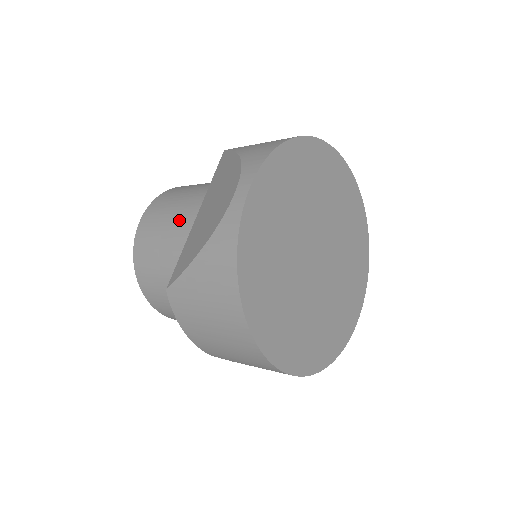
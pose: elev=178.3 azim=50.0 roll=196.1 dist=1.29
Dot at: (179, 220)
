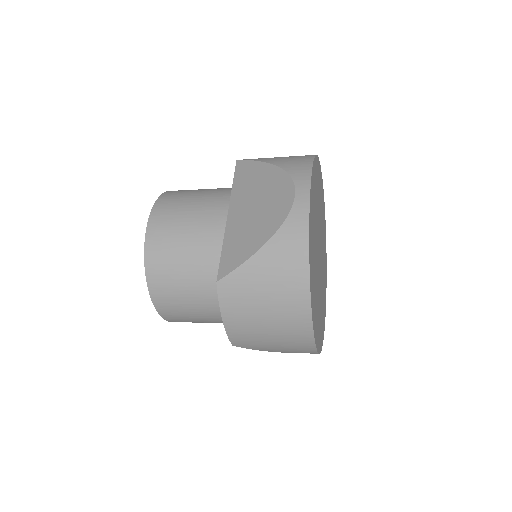
Dot at: (205, 220)
